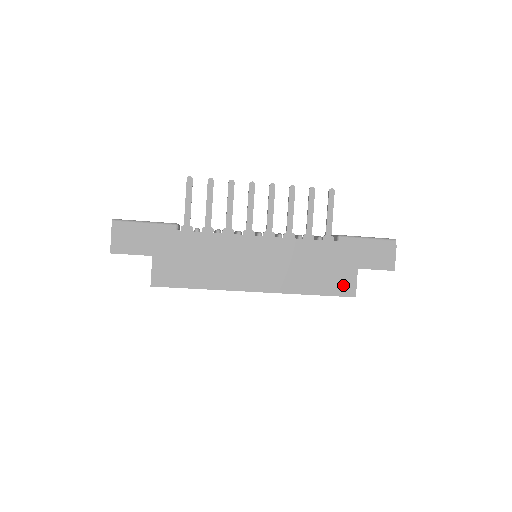
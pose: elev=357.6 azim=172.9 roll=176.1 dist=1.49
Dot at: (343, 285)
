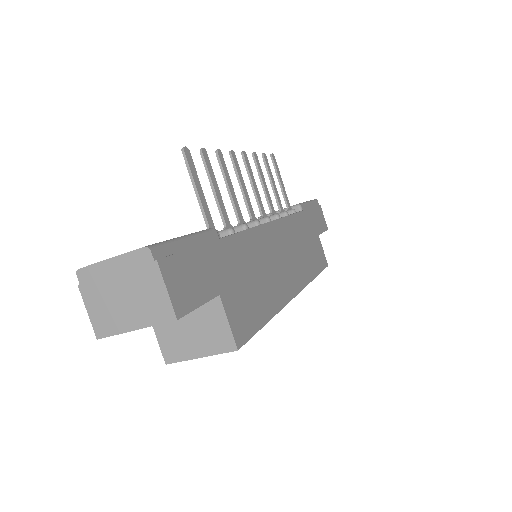
Dot at: (321, 256)
